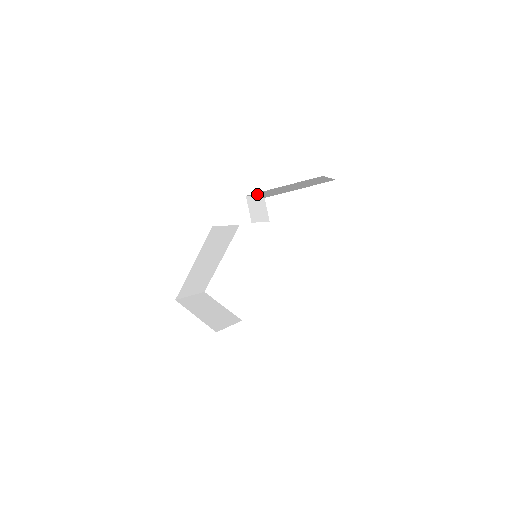
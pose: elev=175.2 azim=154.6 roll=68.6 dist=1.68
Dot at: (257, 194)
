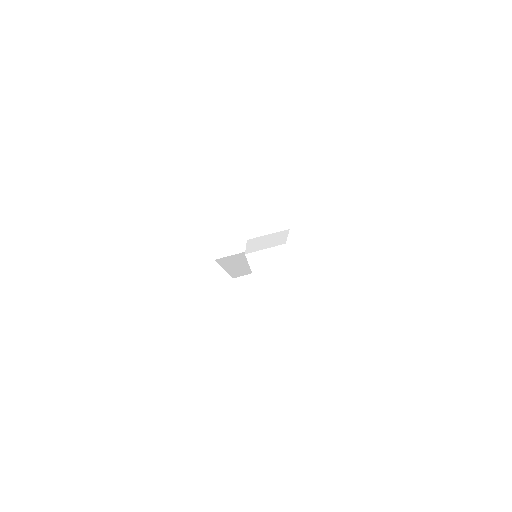
Dot at: occluded
